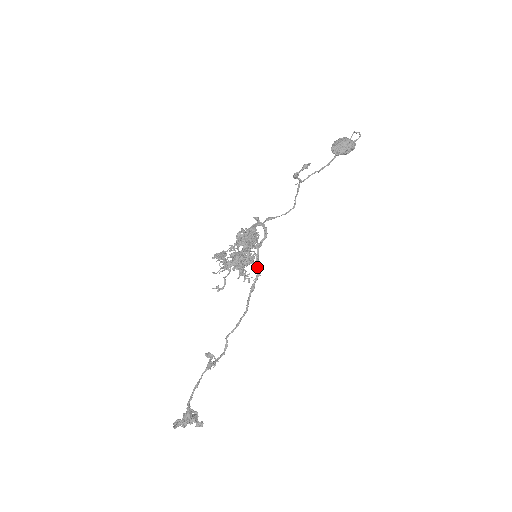
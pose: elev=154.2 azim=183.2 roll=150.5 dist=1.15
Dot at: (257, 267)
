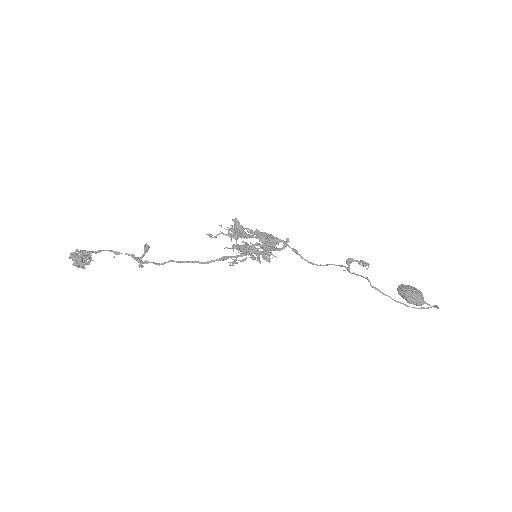
Dot at: (246, 253)
